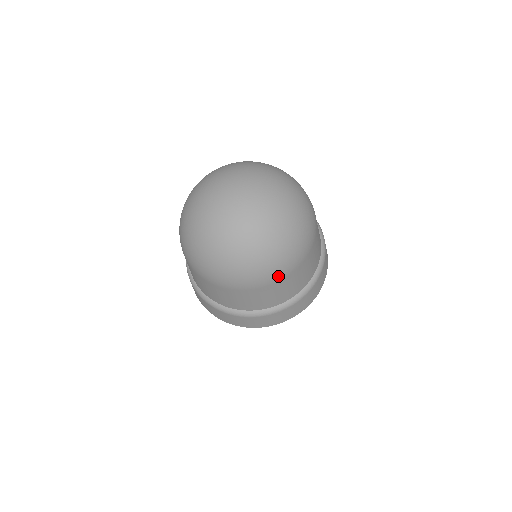
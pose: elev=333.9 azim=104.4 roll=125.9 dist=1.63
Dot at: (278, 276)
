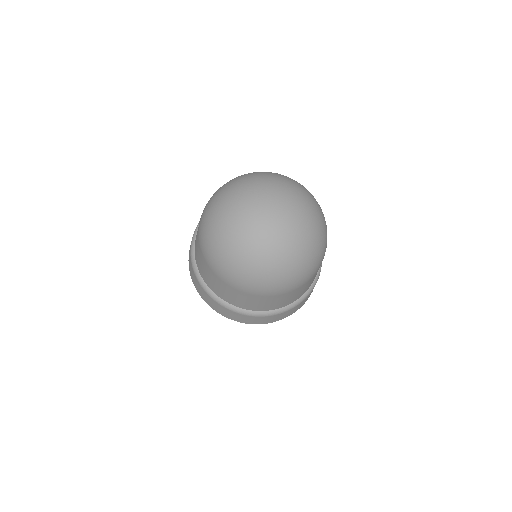
Dot at: (283, 291)
